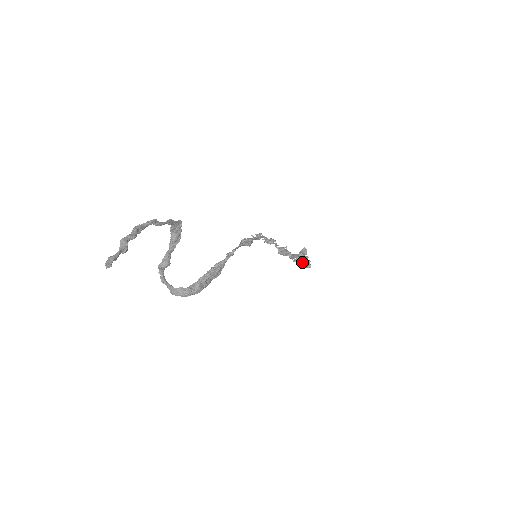
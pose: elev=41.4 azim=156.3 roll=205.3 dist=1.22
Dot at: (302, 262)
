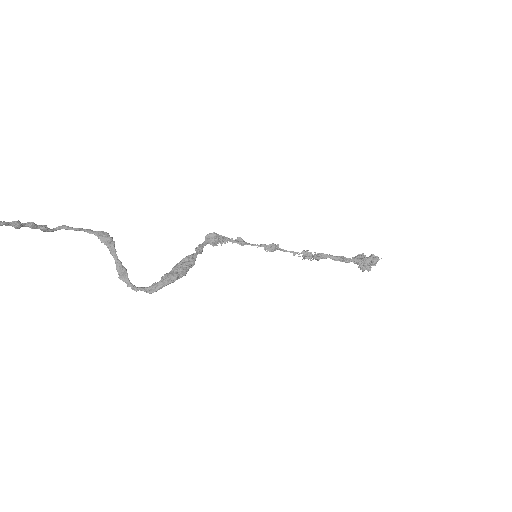
Dot at: (366, 262)
